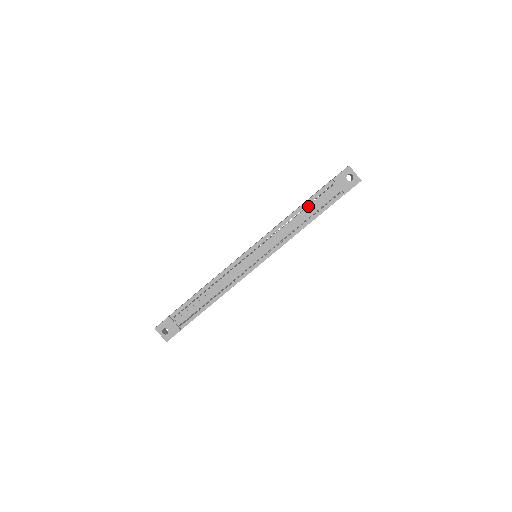
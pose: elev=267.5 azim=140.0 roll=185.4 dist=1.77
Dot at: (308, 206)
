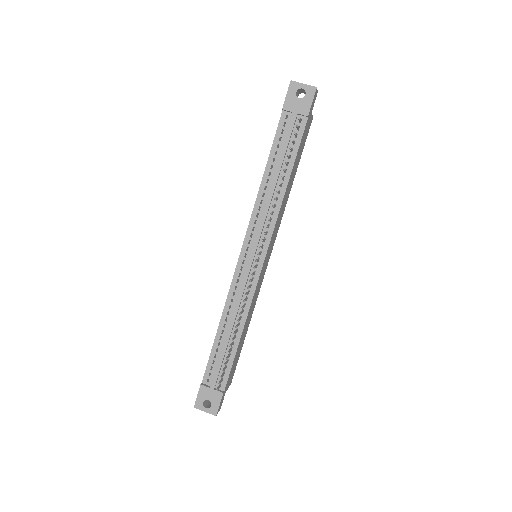
Dot at: (275, 160)
